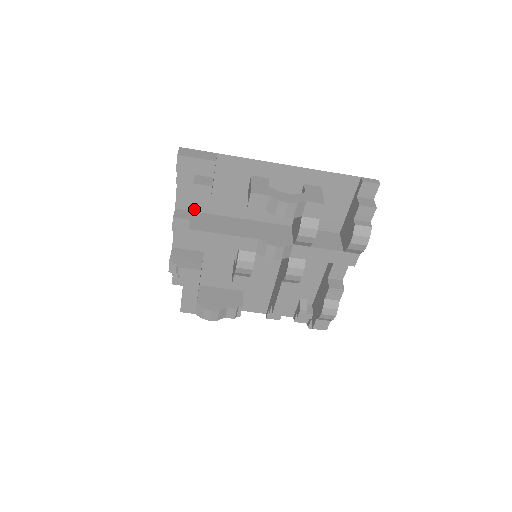
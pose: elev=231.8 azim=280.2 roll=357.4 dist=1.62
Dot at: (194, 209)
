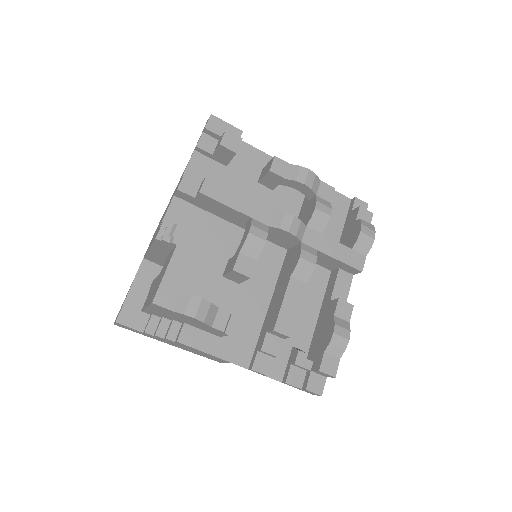
Dot at: occluded
